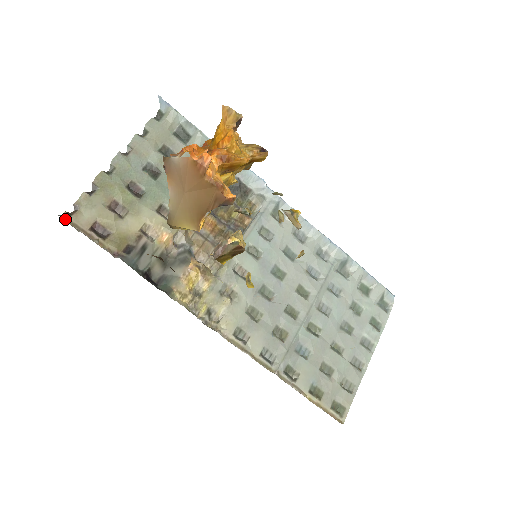
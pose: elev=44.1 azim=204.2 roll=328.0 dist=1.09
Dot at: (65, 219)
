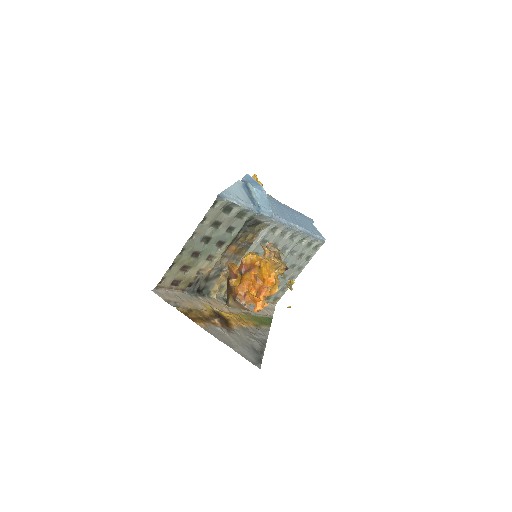
Dot at: (158, 287)
